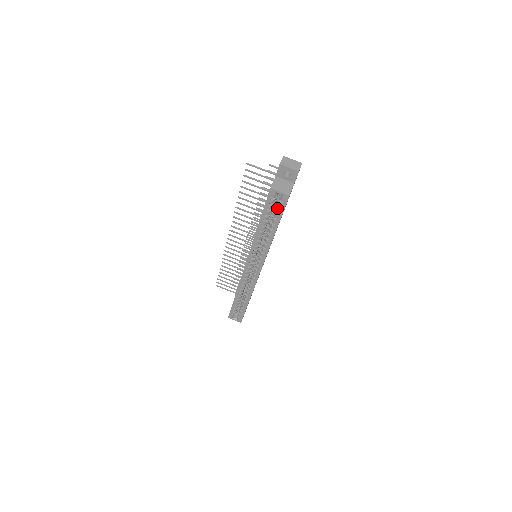
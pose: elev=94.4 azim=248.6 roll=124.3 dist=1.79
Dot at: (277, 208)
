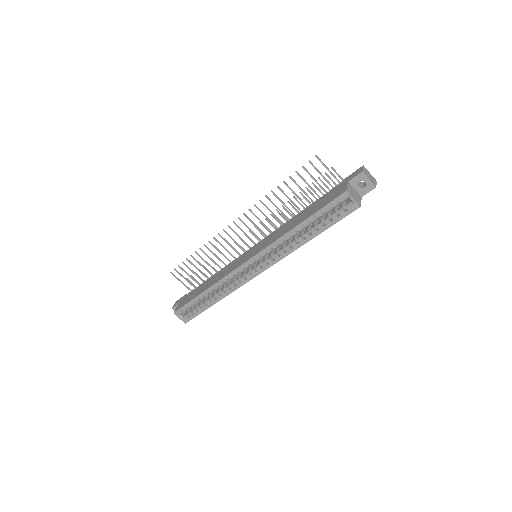
Dot at: (335, 214)
